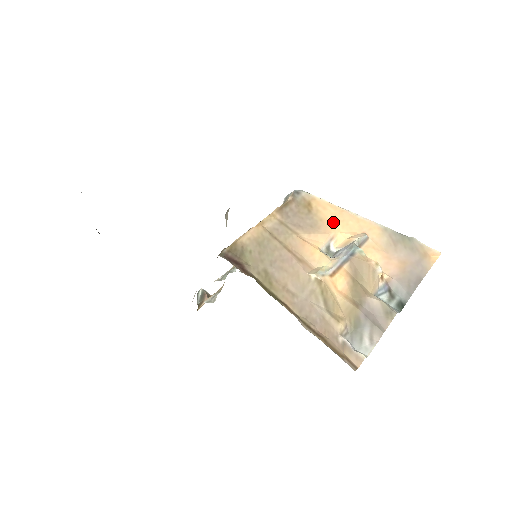
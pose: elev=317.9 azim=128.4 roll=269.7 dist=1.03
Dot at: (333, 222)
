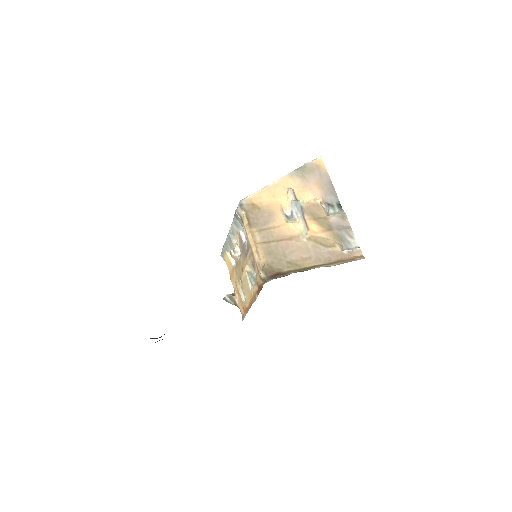
Dot at: (273, 201)
